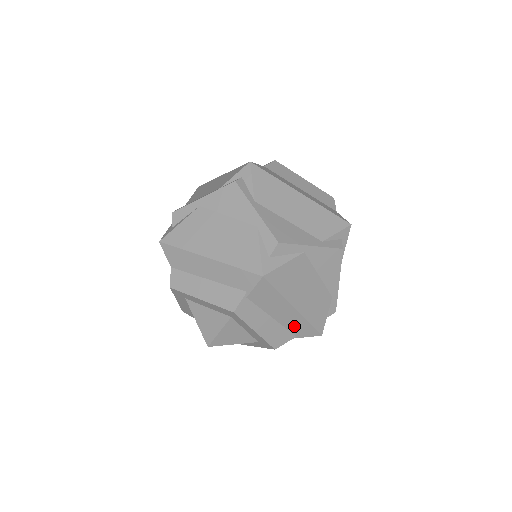
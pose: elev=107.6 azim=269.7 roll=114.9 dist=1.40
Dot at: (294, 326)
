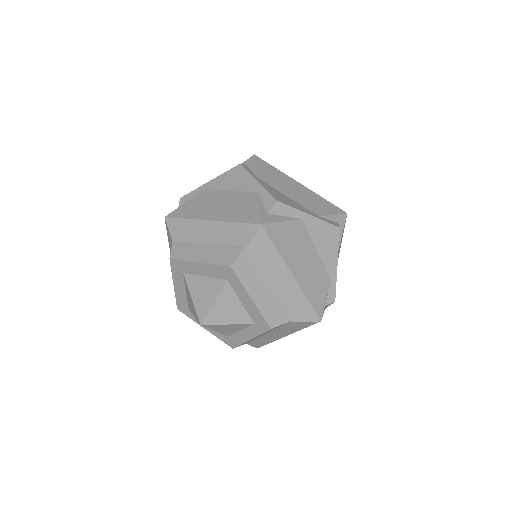
Dot at: (292, 302)
